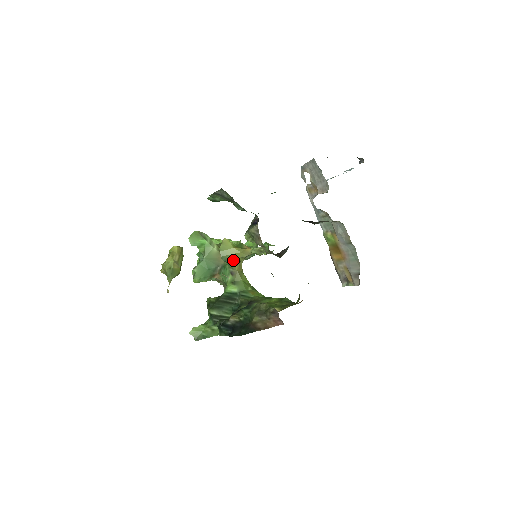
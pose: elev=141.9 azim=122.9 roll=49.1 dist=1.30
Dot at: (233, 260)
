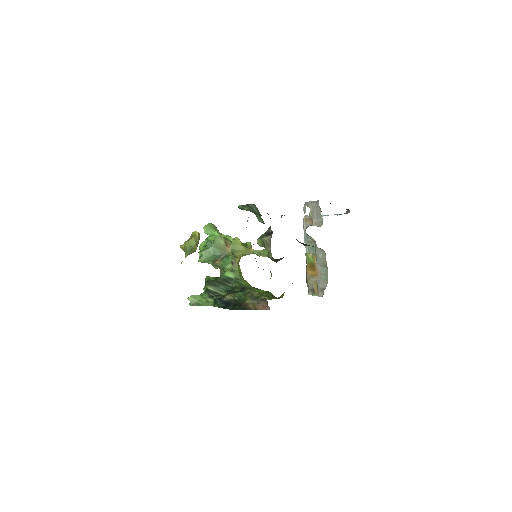
Dot at: (238, 254)
